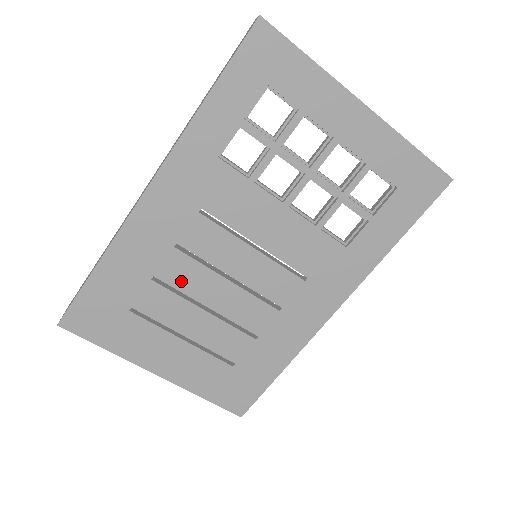
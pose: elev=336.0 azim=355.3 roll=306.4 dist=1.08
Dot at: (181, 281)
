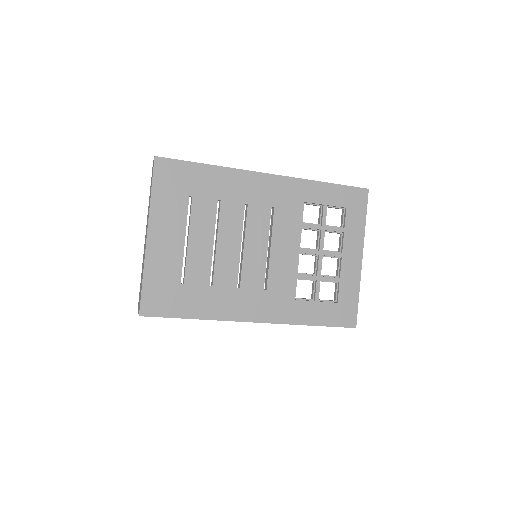
Dot at: (226, 218)
